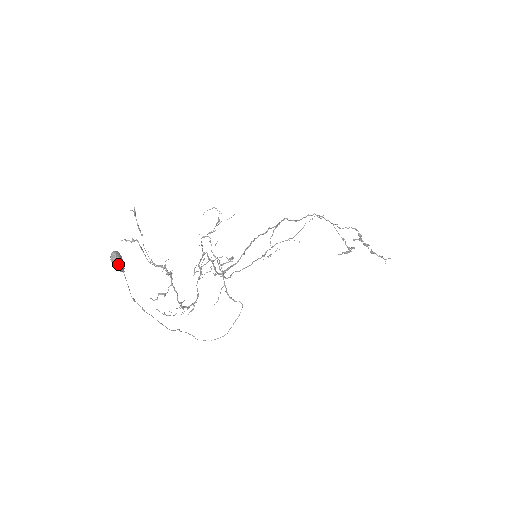
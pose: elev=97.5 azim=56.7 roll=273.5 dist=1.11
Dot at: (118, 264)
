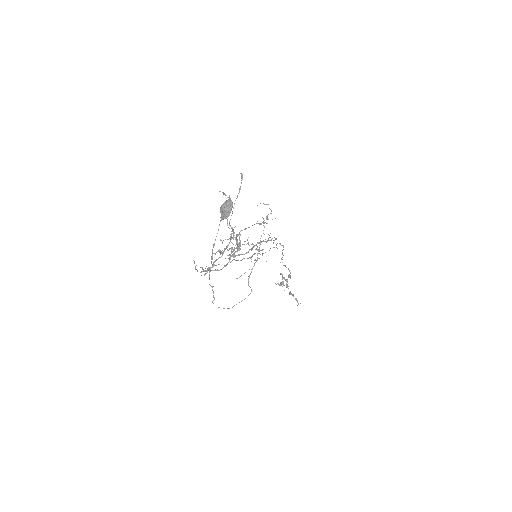
Dot at: (230, 212)
